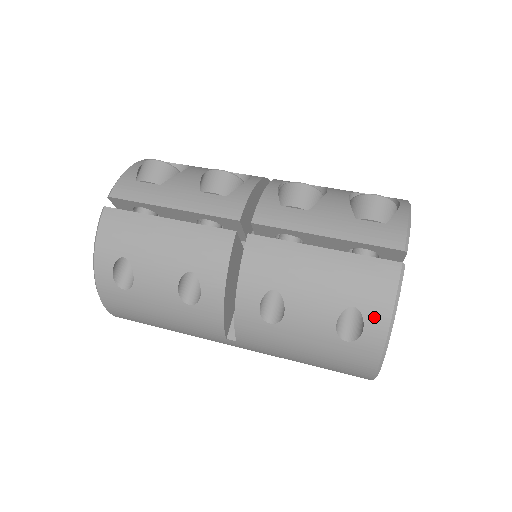
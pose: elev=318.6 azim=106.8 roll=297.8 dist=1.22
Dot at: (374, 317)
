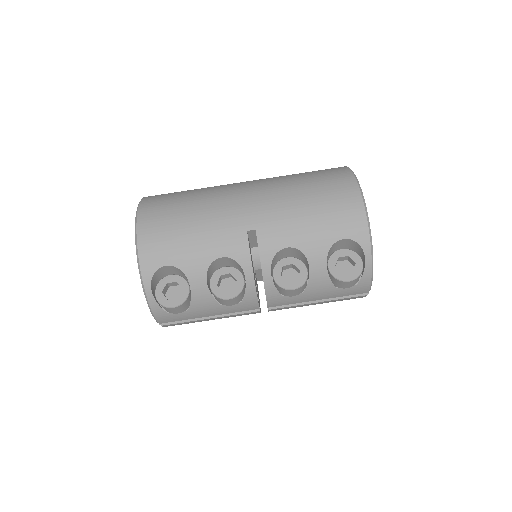
Dot at: occluded
